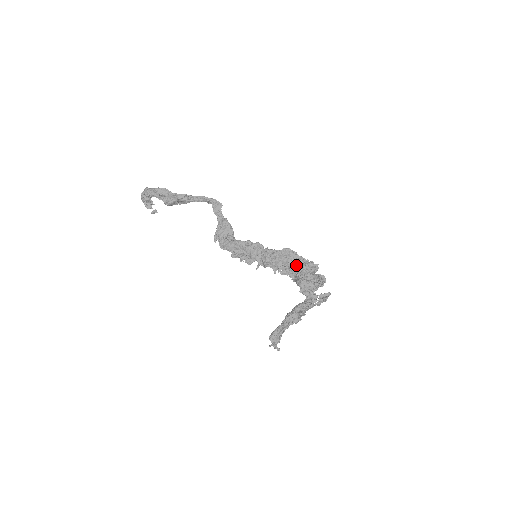
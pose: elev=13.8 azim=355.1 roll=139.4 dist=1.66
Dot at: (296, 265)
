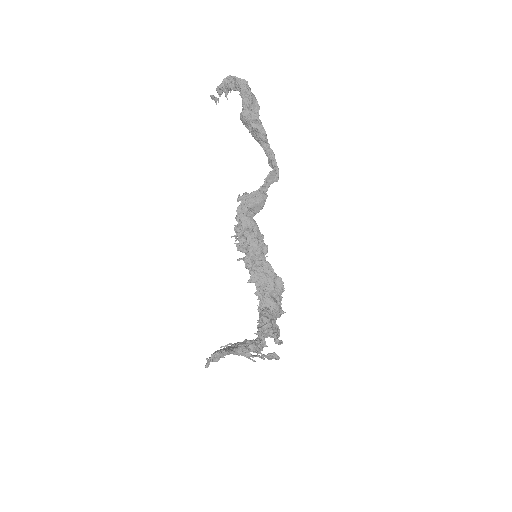
Dot at: (275, 302)
